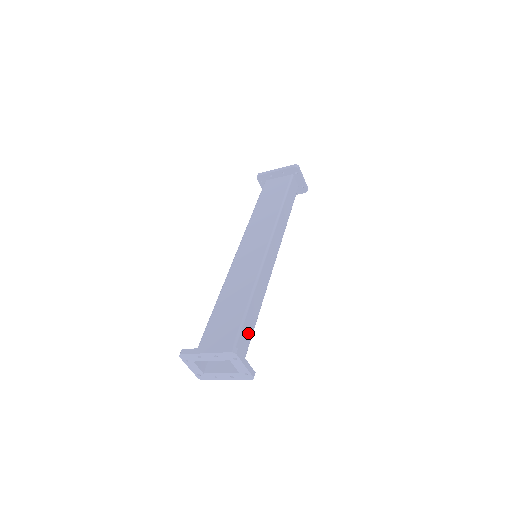
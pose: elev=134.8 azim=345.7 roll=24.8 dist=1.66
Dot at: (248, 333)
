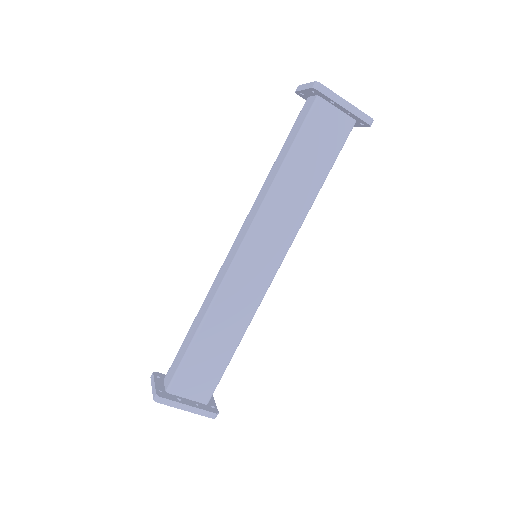
Dot at: occluded
